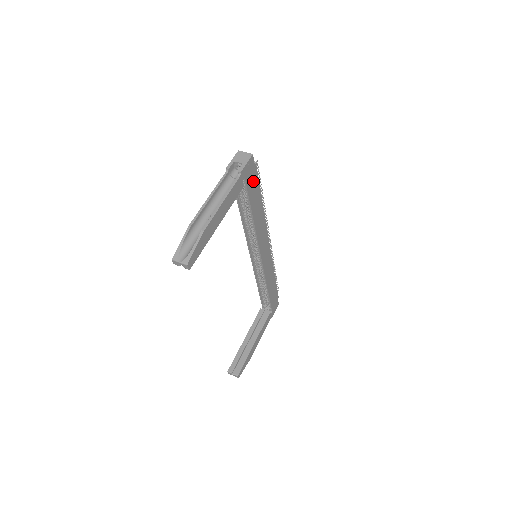
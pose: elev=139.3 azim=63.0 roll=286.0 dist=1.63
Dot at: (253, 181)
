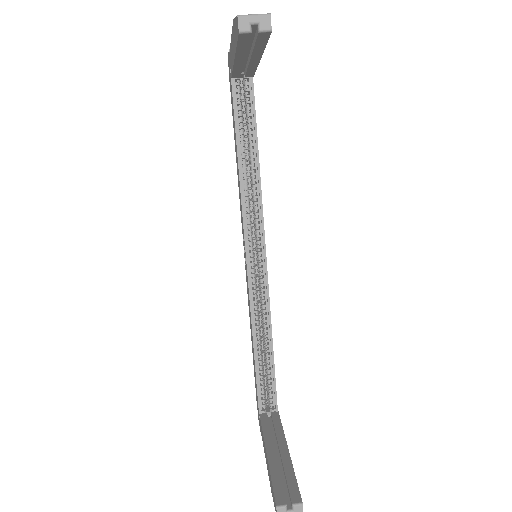
Dot at: occluded
